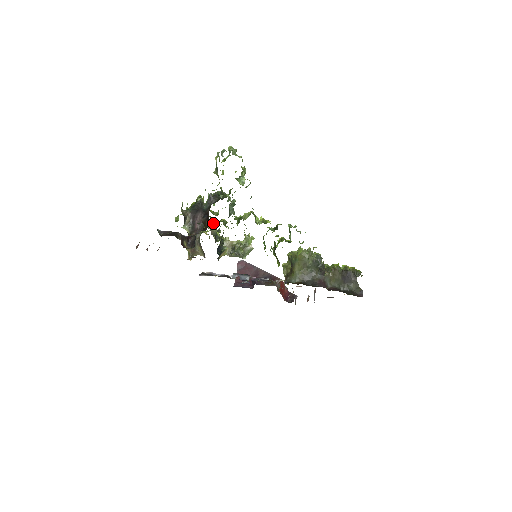
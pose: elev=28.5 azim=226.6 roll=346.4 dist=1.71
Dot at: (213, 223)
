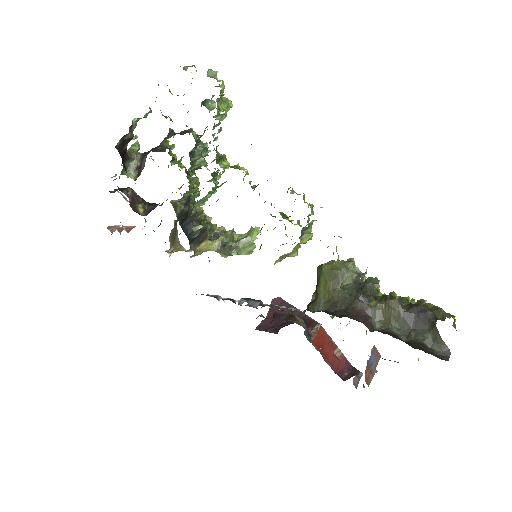
Dot at: occluded
